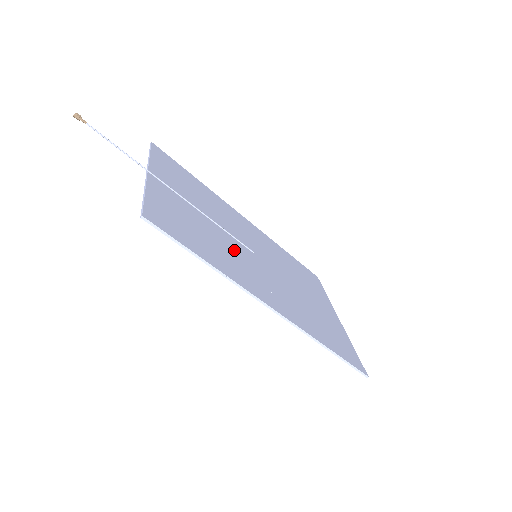
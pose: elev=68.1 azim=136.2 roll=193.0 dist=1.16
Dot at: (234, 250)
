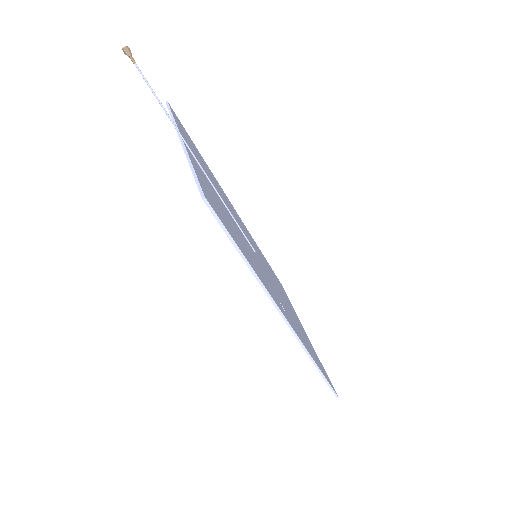
Dot at: (249, 248)
